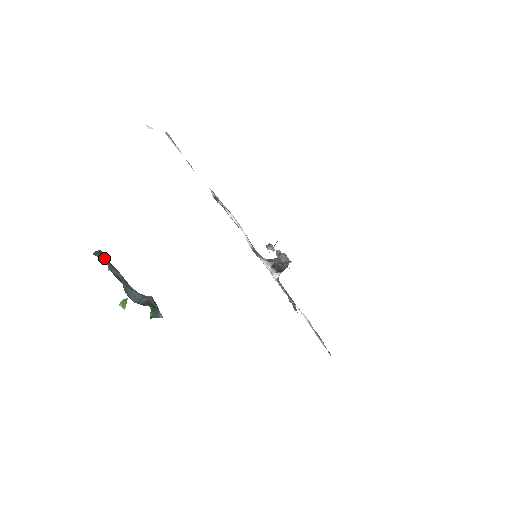
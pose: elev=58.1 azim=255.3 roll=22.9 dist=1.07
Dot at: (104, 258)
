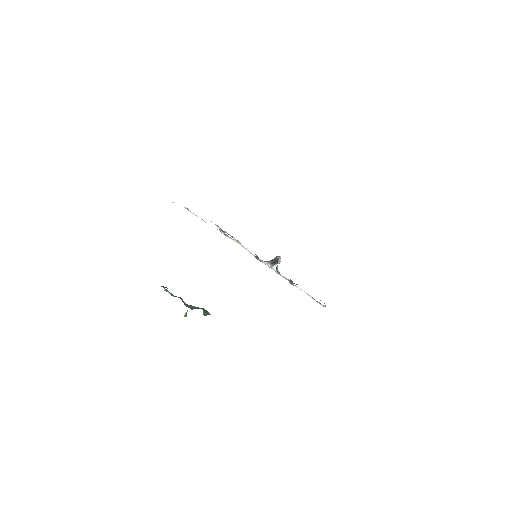
Dot at: (167, 288)
